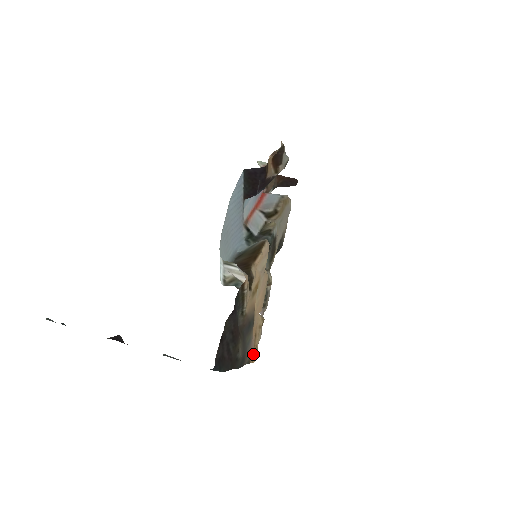
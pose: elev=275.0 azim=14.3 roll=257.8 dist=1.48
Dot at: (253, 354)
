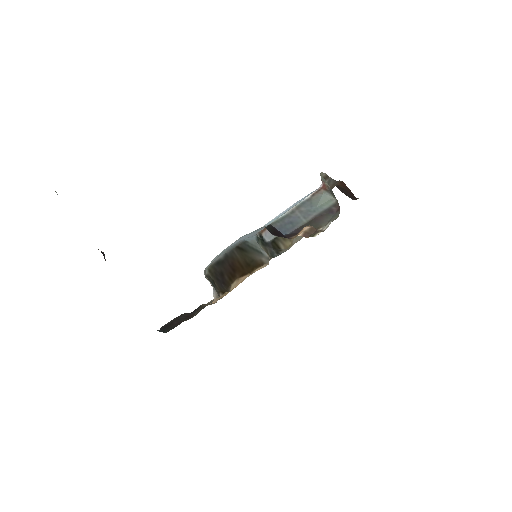
Dot at: occluded
